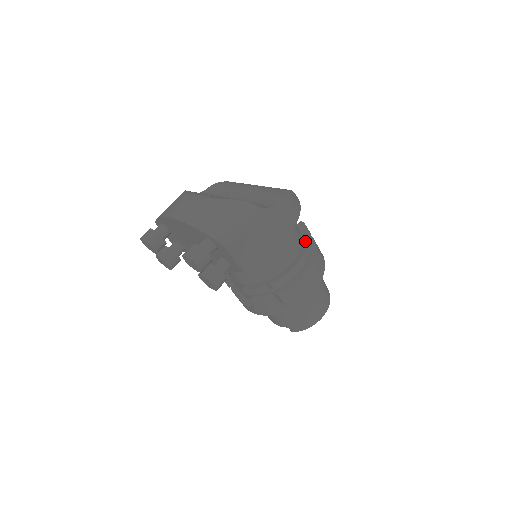
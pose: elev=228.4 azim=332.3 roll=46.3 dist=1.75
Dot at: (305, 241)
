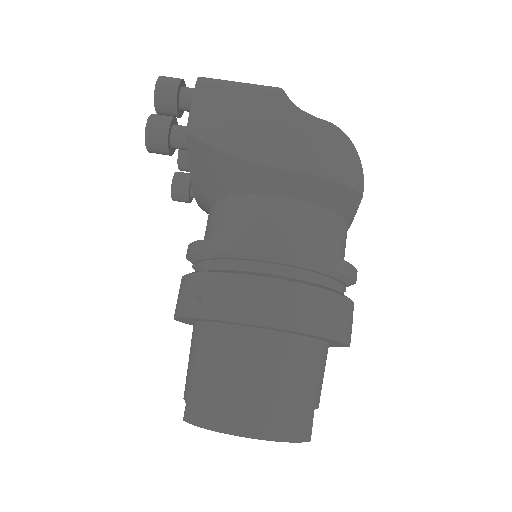
Dot at: (322, 253)
